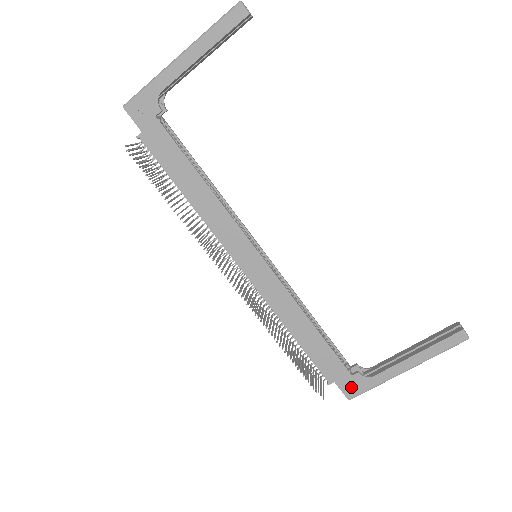
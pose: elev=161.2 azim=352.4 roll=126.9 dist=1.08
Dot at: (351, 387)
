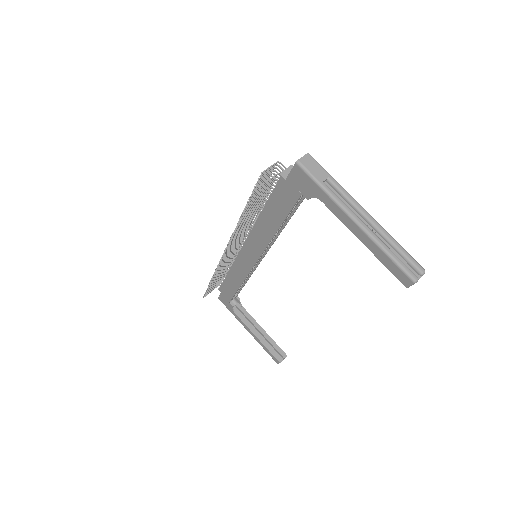
Dot at: (224, 301)
